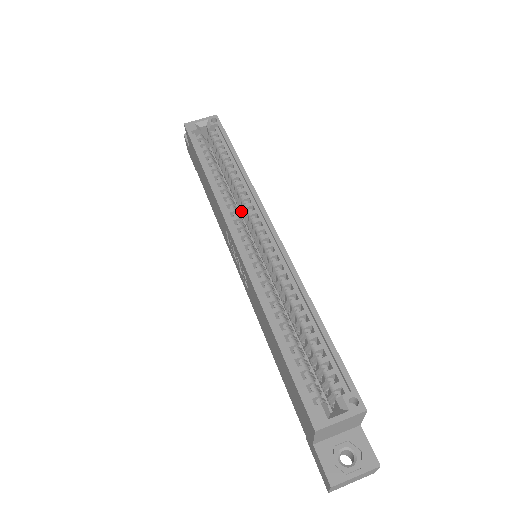
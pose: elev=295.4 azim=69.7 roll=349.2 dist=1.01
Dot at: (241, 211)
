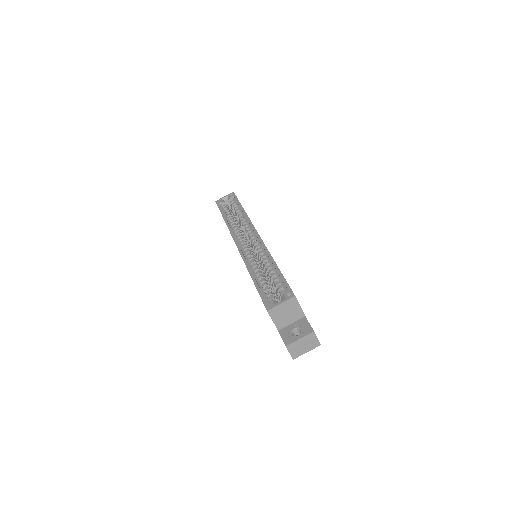
Dot at: (245, 234)
